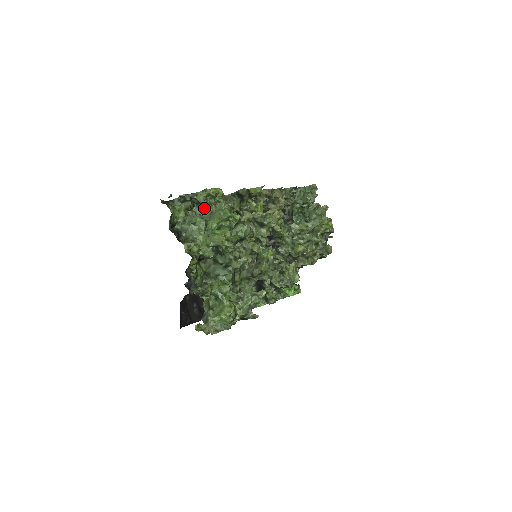
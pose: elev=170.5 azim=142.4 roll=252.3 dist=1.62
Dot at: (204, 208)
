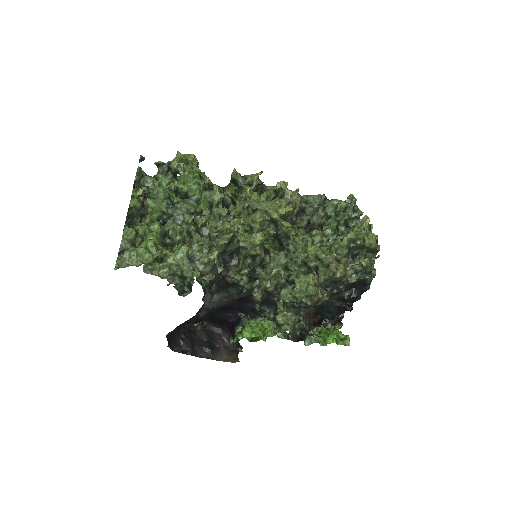
Dot at: occluded
